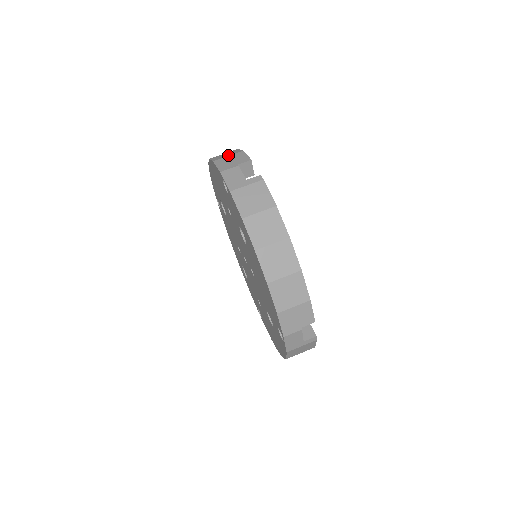
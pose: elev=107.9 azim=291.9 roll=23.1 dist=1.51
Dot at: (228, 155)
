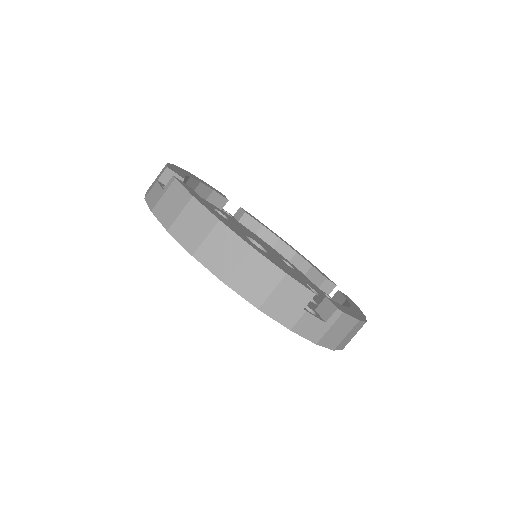
Dot at: occluded
